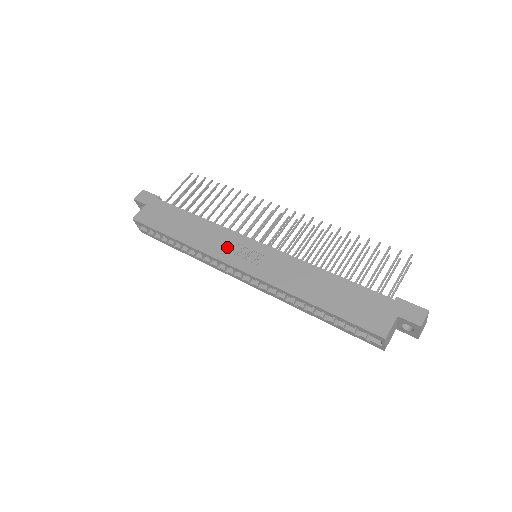
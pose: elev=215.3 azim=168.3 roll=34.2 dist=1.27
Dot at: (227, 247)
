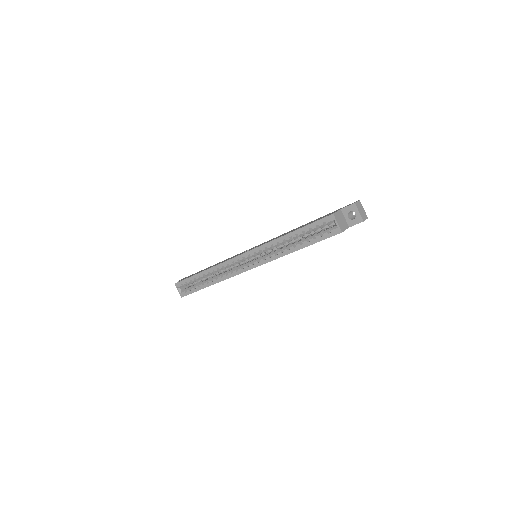
Dot at: occluded
